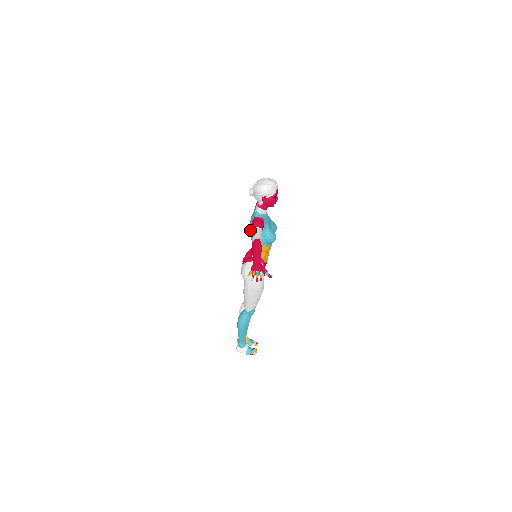
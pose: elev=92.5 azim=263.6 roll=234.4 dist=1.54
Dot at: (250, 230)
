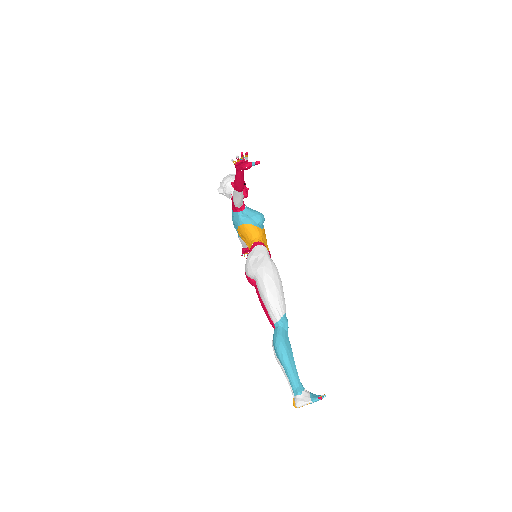
Dot at: (234, 221)
